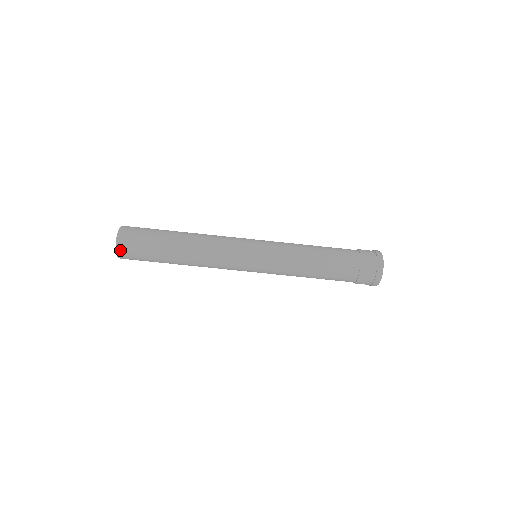
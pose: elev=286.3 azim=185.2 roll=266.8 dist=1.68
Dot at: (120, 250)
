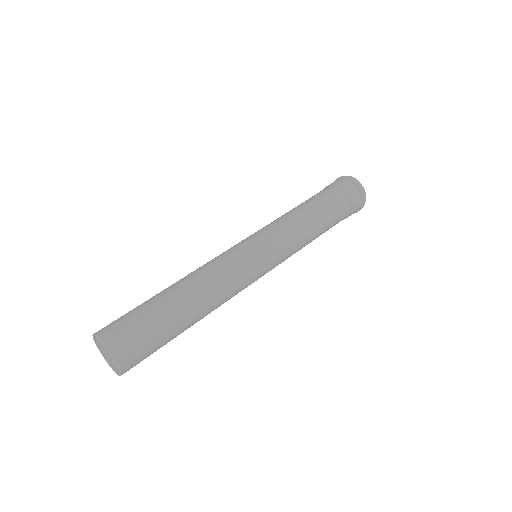
Dot at: (125, 366)
